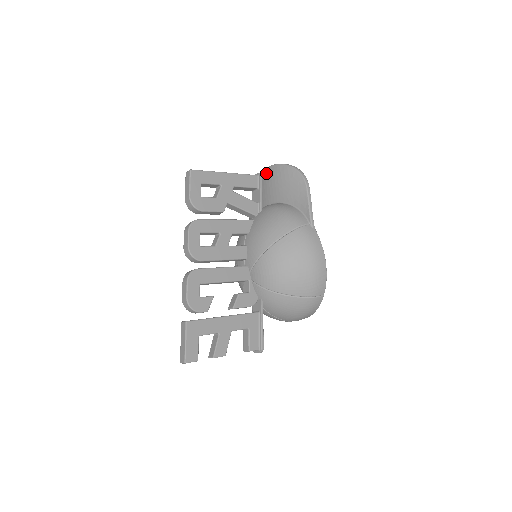
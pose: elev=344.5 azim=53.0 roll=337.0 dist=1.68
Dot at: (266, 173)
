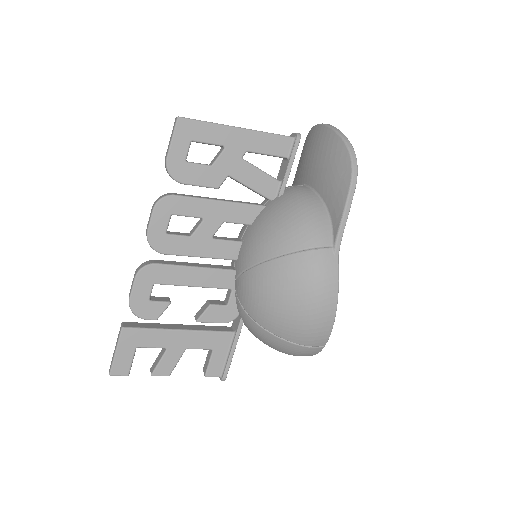
Dot at: (314, 133)
